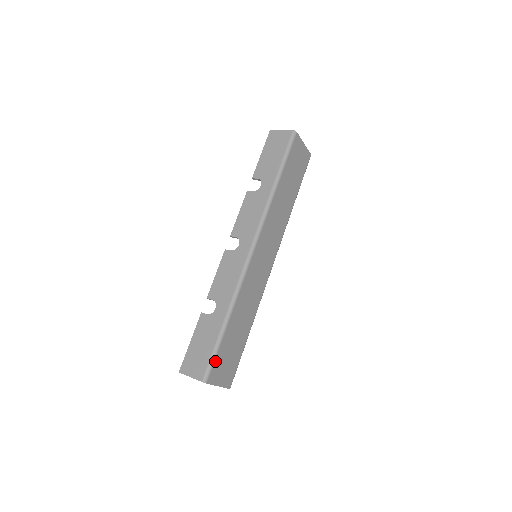
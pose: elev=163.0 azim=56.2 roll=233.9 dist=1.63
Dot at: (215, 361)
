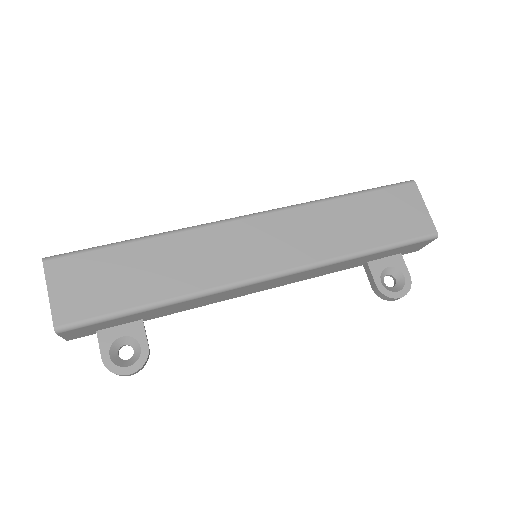
Dot at: (79, 256)
